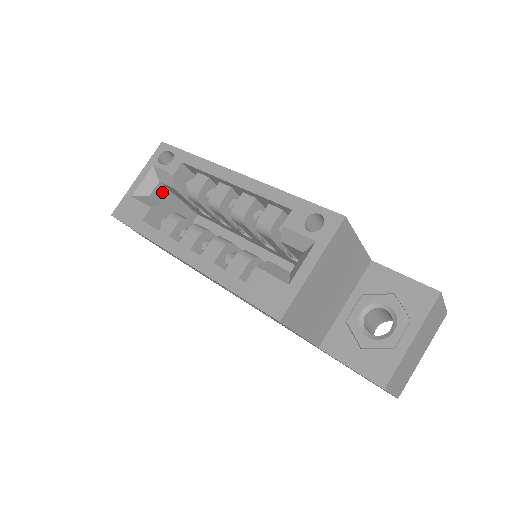
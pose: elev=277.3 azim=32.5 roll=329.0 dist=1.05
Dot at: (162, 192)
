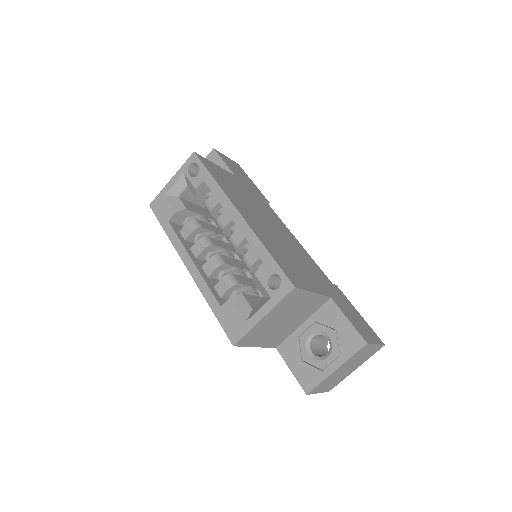
Dot at: (190, 192)
